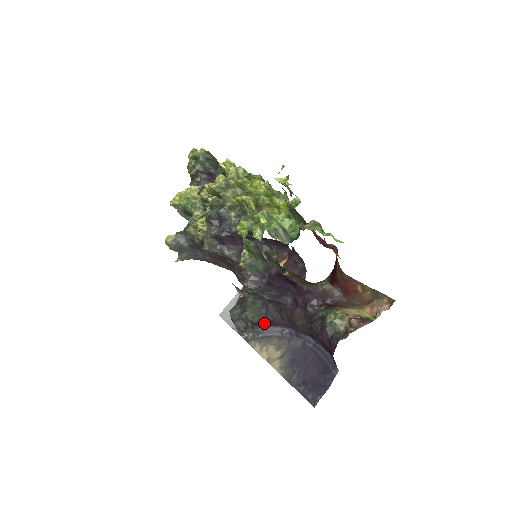
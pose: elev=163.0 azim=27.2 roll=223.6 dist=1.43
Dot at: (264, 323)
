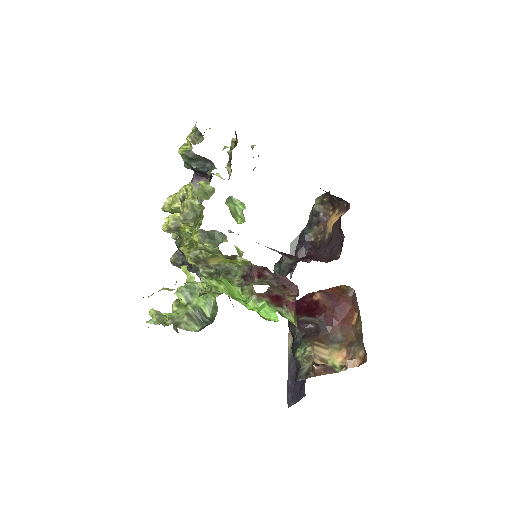
Dot at: occluded
